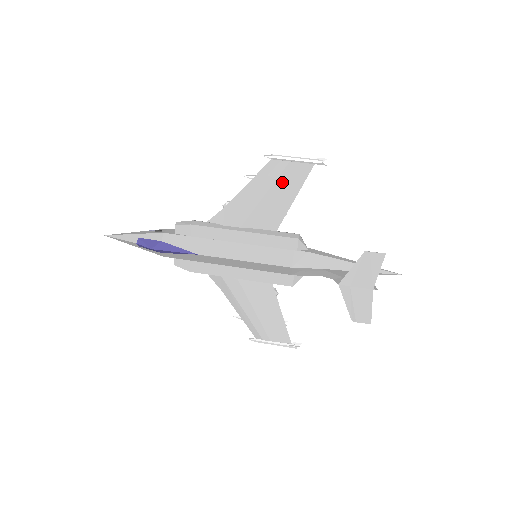
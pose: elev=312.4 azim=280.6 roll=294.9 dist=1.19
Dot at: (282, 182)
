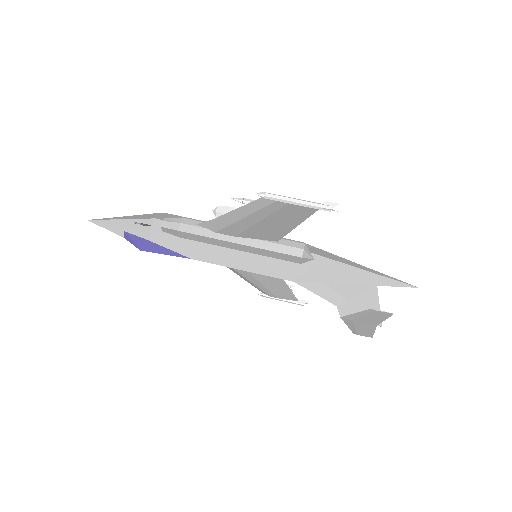
Dot at: (280, 215)
